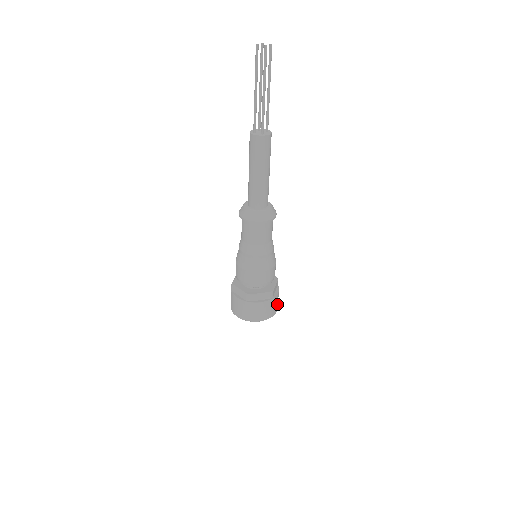
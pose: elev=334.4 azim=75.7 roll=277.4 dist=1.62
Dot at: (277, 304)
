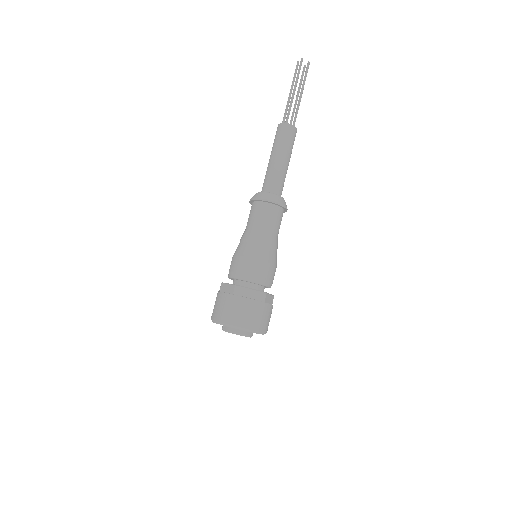
Dot at: occluded
